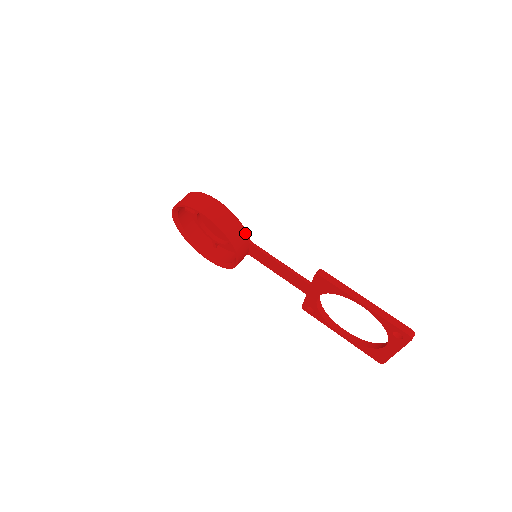
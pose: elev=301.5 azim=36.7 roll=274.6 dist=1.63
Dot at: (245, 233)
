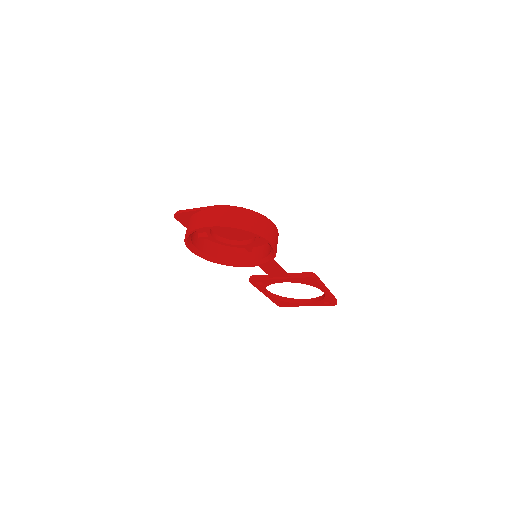
Dot at: occluded
